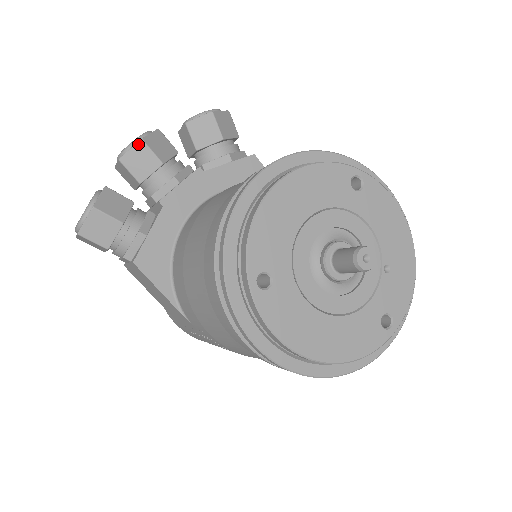
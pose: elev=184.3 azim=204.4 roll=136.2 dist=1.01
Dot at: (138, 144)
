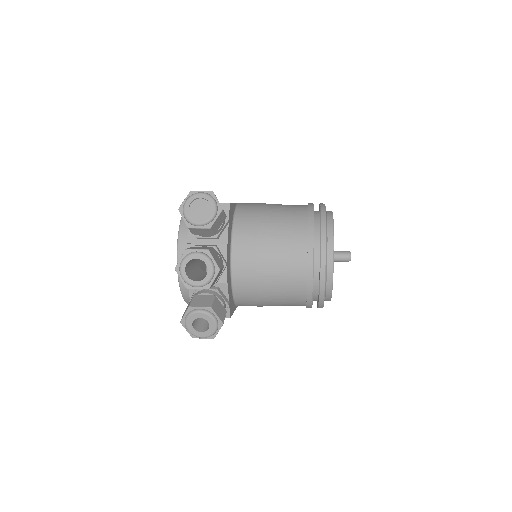
Dot at: occluded
